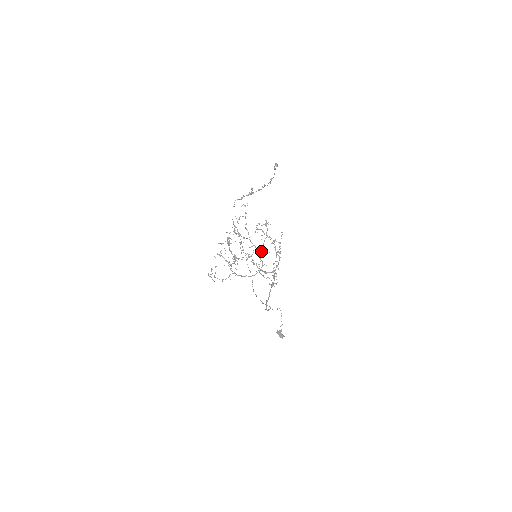
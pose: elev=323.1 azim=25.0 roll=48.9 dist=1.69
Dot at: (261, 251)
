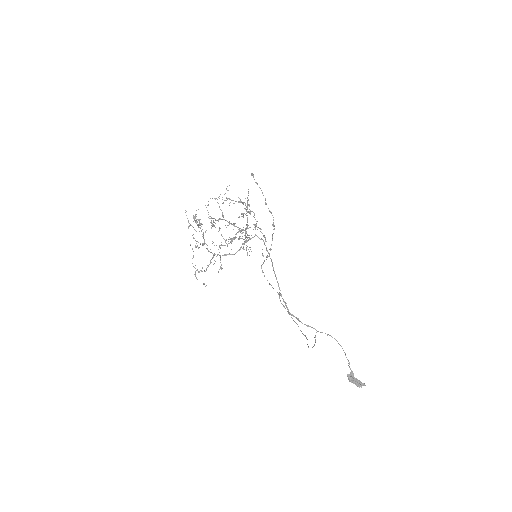
Dot at: (244, 230)
